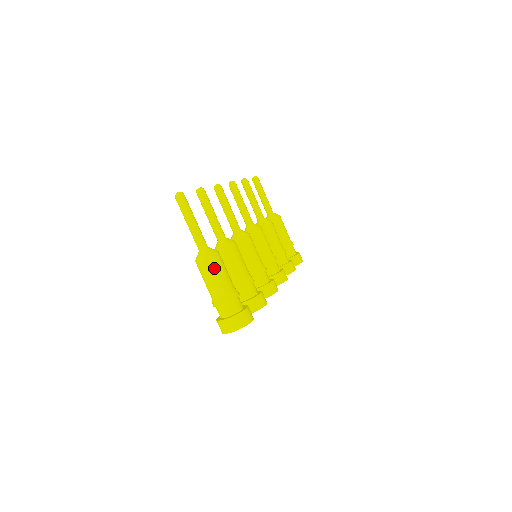
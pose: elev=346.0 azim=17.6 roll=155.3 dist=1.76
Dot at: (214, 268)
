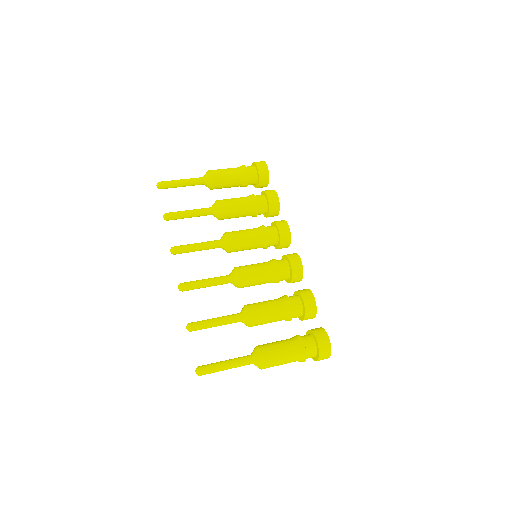
Dot at: (274, 362)
